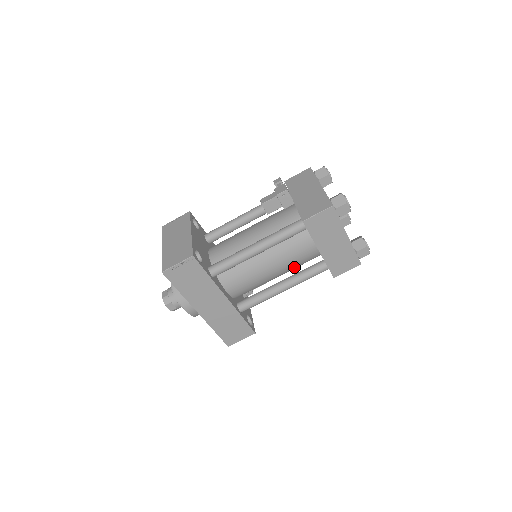
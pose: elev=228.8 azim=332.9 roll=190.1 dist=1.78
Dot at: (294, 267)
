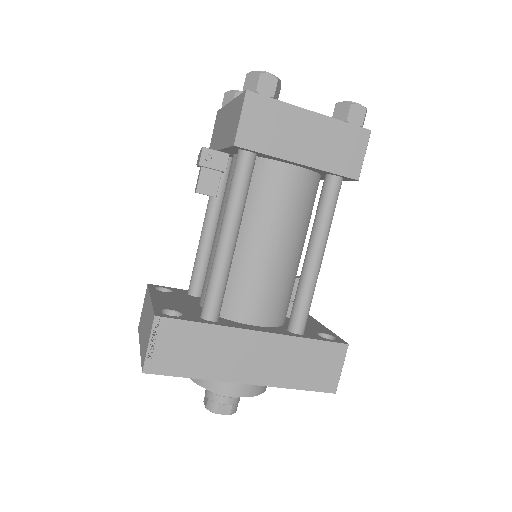
Dot at: (302, 219)
